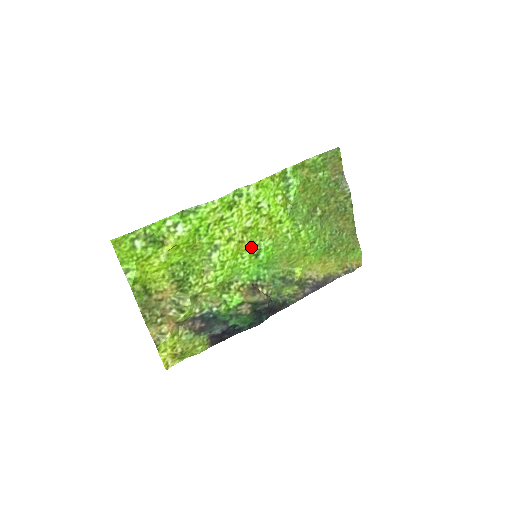
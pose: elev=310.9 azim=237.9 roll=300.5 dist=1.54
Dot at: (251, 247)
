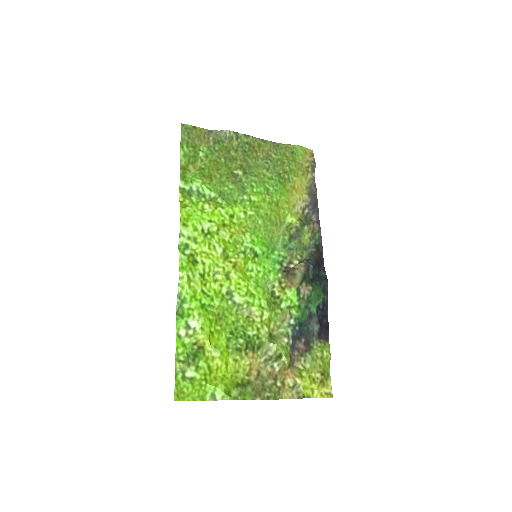
Dot at: (244, 257)
